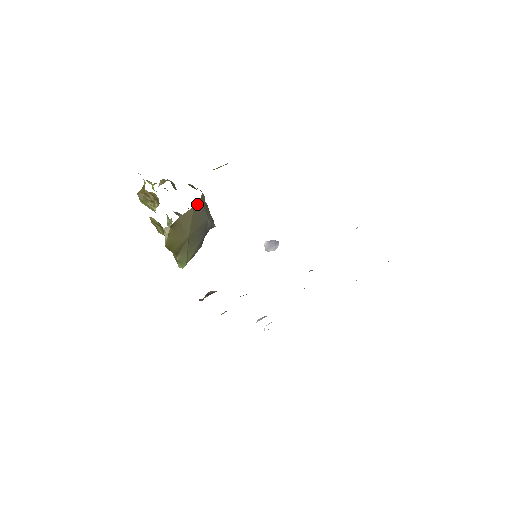
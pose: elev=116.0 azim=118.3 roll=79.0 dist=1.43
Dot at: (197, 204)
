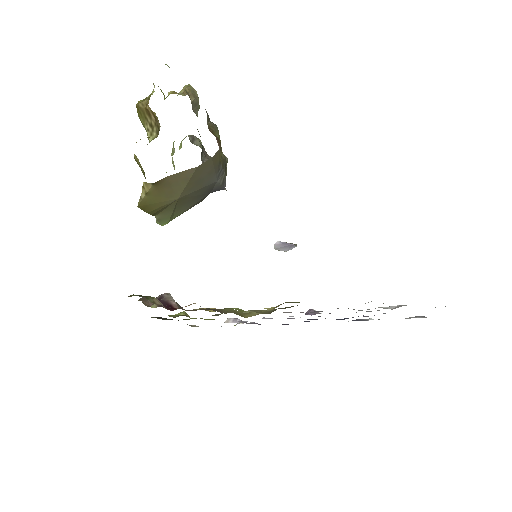
Dot at: (204, 164)
